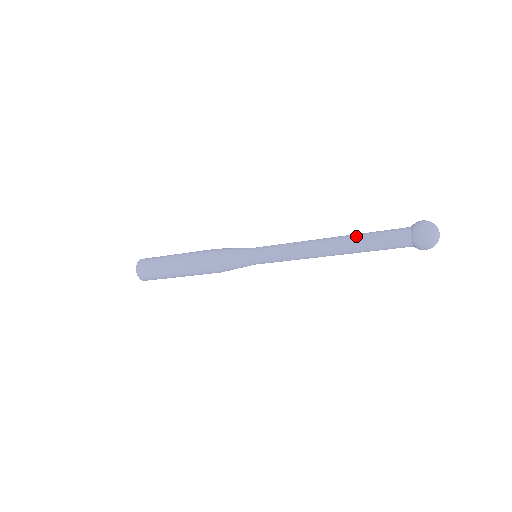
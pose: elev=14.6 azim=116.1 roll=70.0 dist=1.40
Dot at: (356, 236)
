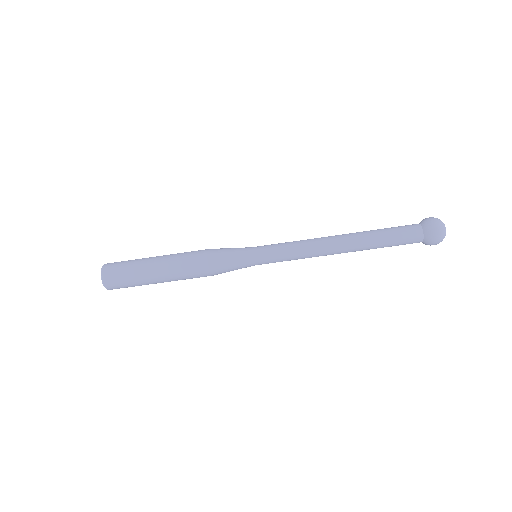
Dot at: occluded
